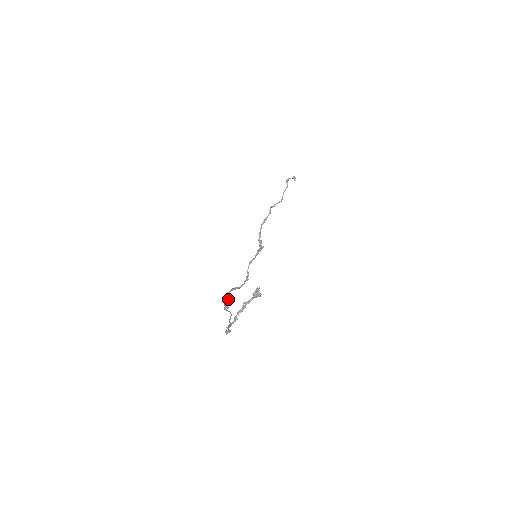
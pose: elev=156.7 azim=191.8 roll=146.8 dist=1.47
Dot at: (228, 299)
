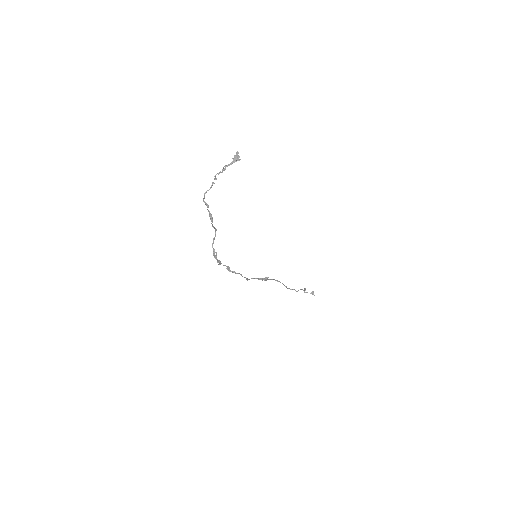
Dot at: (219, 261)
